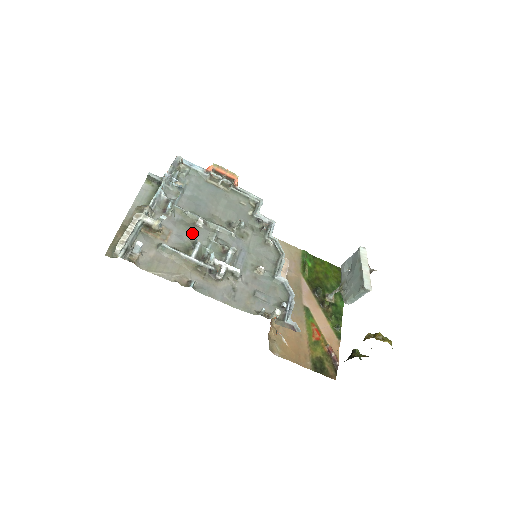
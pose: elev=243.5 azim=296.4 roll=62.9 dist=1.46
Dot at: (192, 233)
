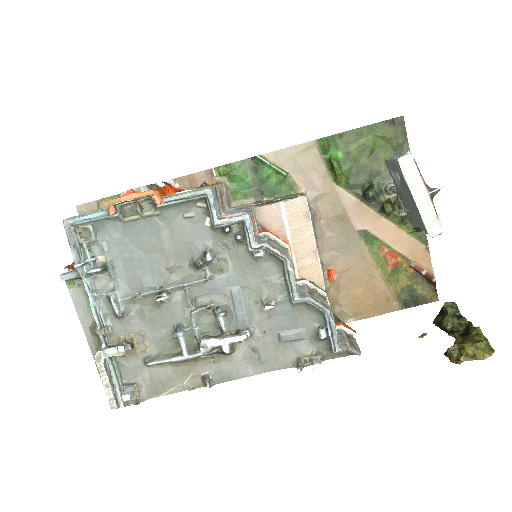
Dot at: (164, 318)
